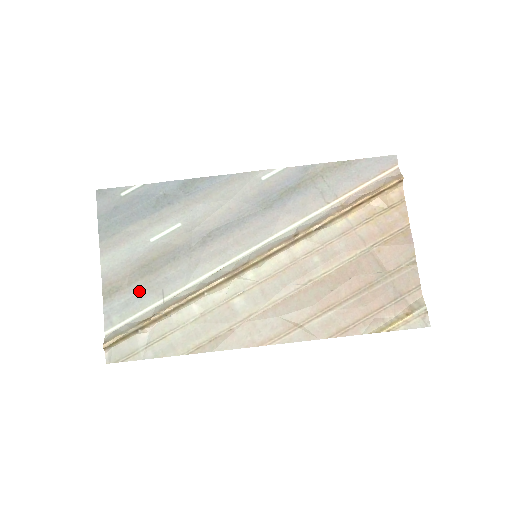
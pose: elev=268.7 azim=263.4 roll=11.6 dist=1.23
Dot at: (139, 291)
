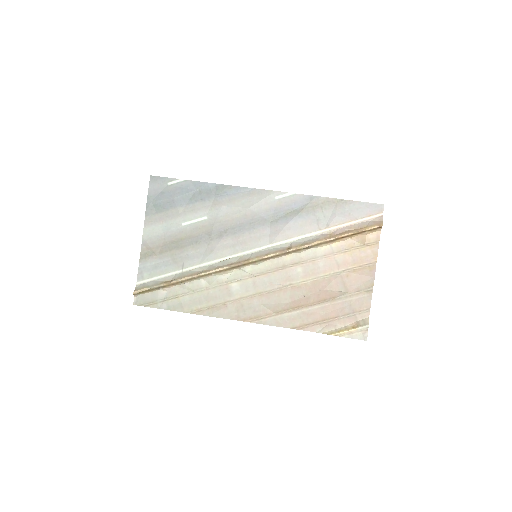
Dot at: (166, 259)
